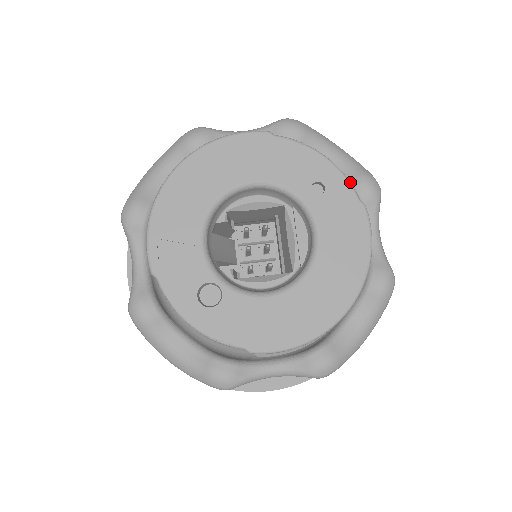
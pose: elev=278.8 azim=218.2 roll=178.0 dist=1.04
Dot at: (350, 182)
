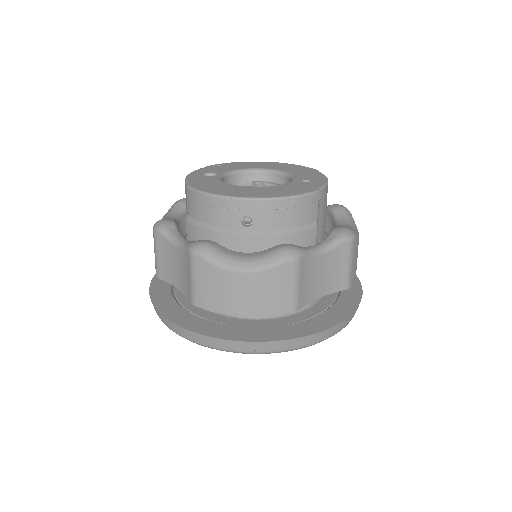
Dot at: (338, 226)
